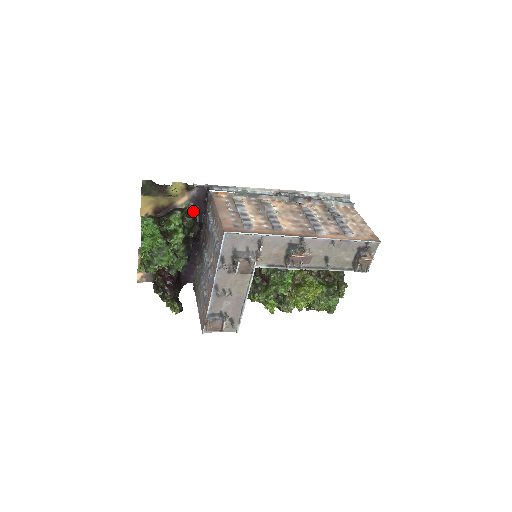
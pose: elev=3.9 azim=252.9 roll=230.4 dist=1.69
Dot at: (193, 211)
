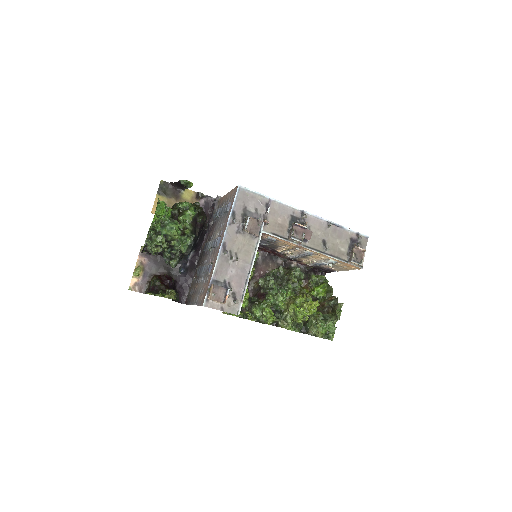
Dot at: occluded
